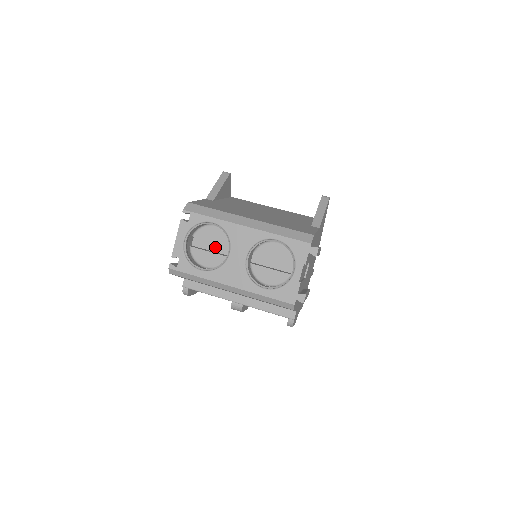
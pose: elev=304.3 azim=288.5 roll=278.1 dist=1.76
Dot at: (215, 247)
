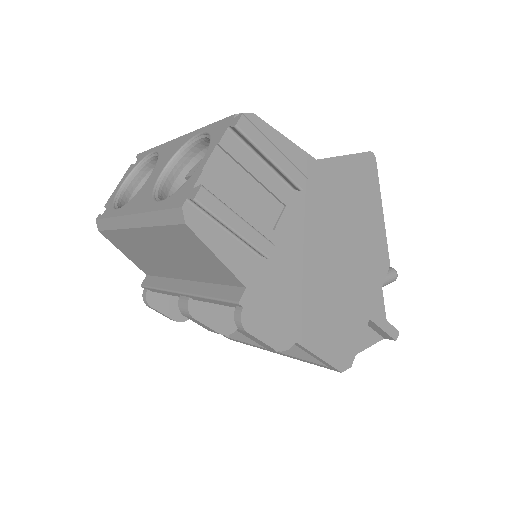
Dot at: occluded
